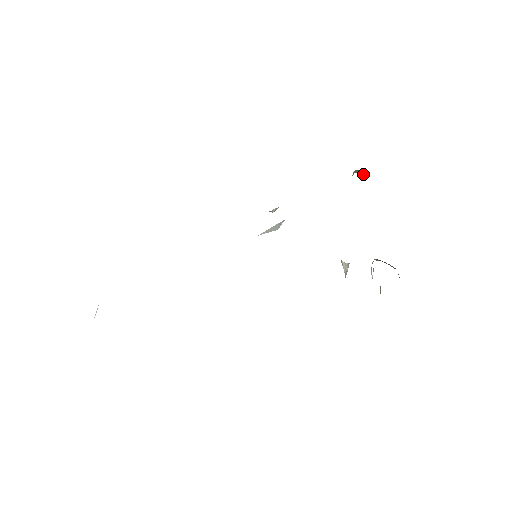
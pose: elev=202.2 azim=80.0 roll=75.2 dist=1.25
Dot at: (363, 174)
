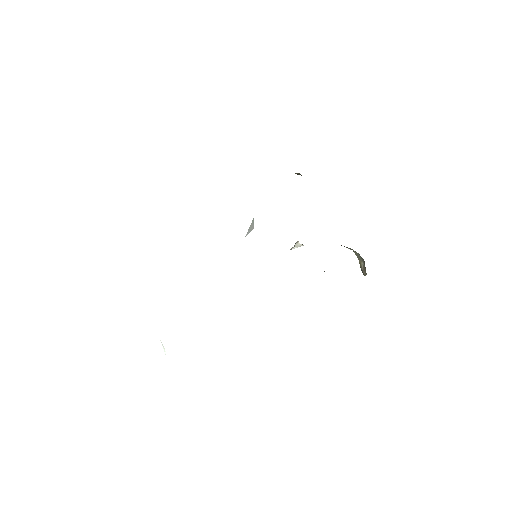
Dot at: (298, 174)
